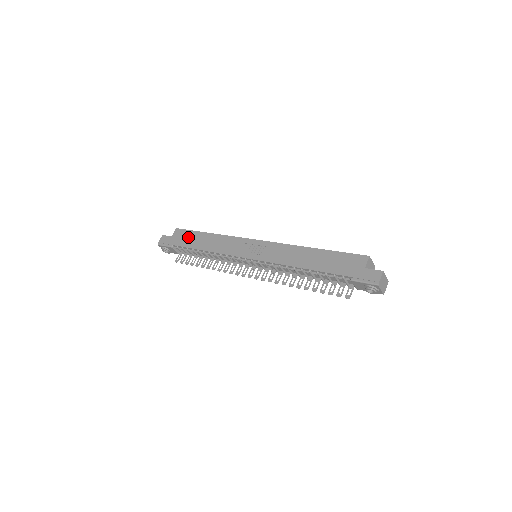
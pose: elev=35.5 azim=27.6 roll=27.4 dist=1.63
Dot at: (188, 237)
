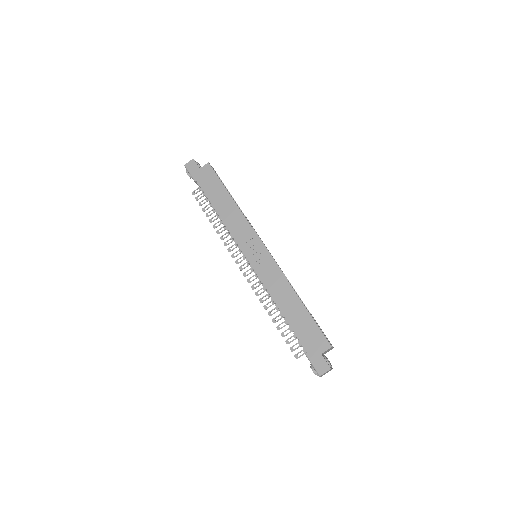
Dot at: (213, 184)
